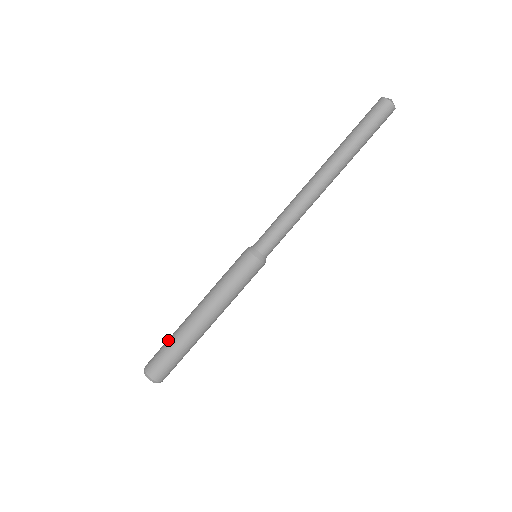
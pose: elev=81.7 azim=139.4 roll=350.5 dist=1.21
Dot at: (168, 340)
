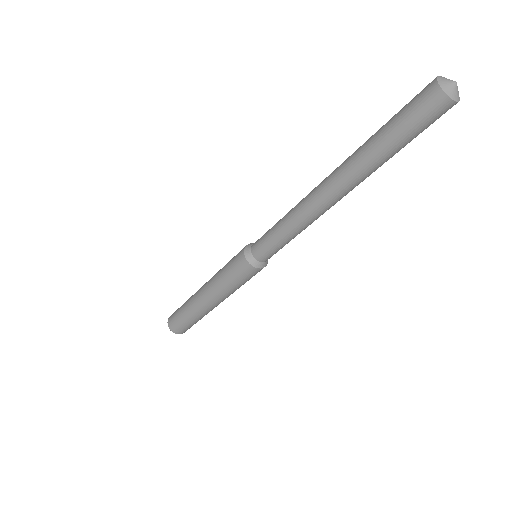
Dot at: (183, 314)
